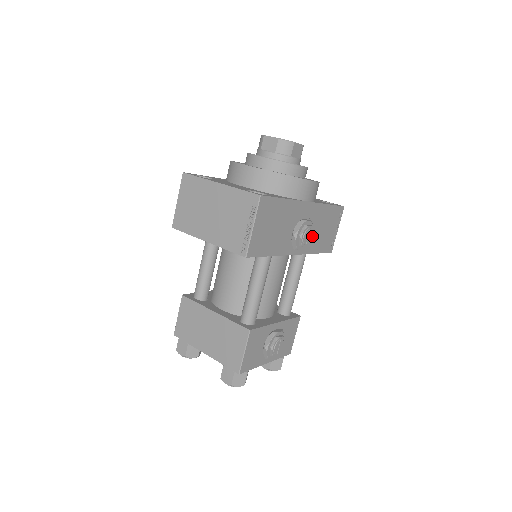
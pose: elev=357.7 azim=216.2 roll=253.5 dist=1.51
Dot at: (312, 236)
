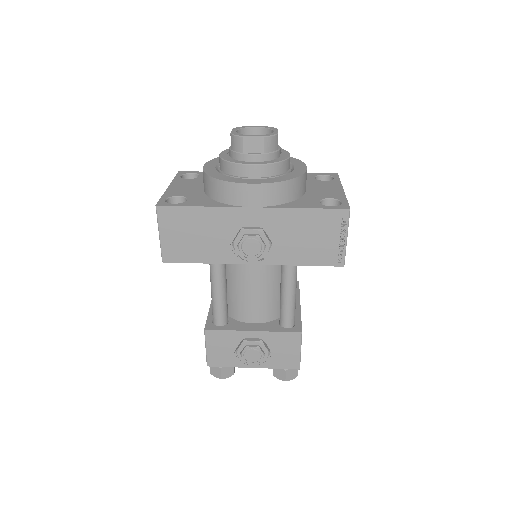
Dot at: (263, 247)
